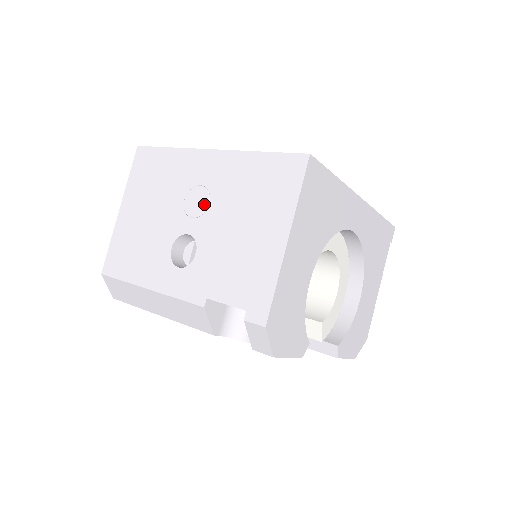
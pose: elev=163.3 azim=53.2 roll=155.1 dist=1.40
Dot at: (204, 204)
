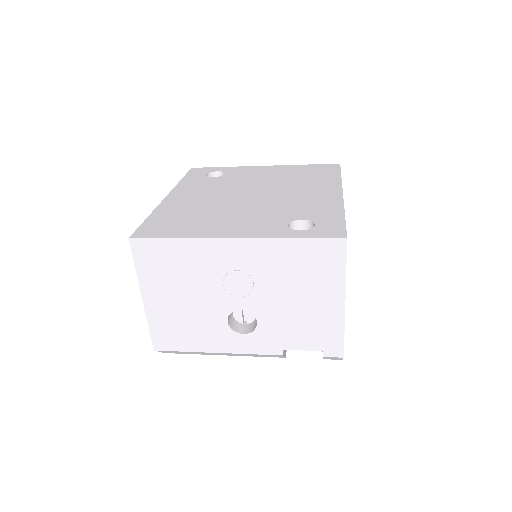
Dot at: (249, 286)
